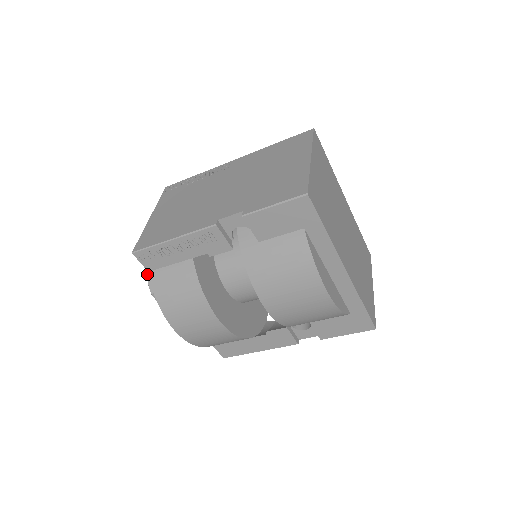
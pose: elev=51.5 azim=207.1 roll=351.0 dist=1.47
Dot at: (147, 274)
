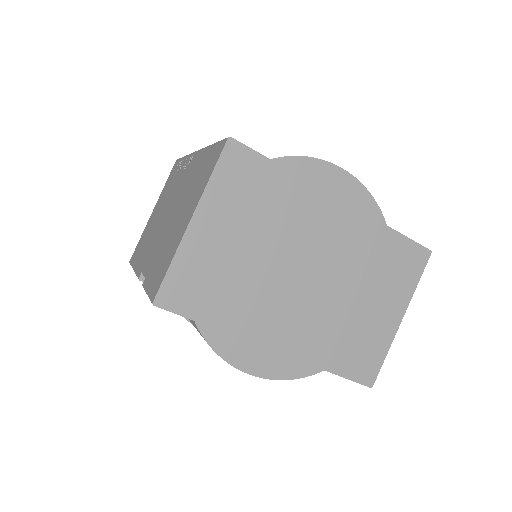
Dot at: occluded
